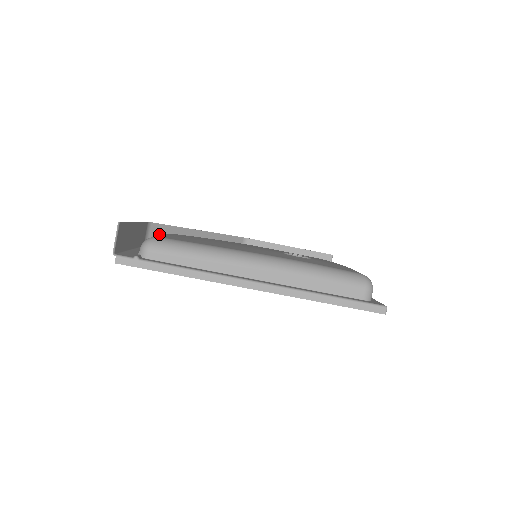
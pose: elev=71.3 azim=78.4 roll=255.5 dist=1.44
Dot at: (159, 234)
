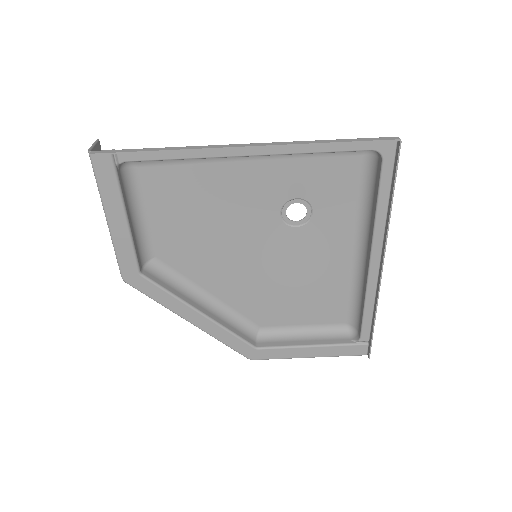
Dot at: occluded
